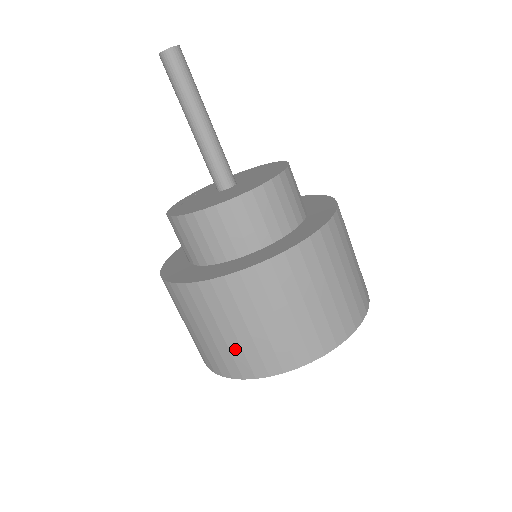
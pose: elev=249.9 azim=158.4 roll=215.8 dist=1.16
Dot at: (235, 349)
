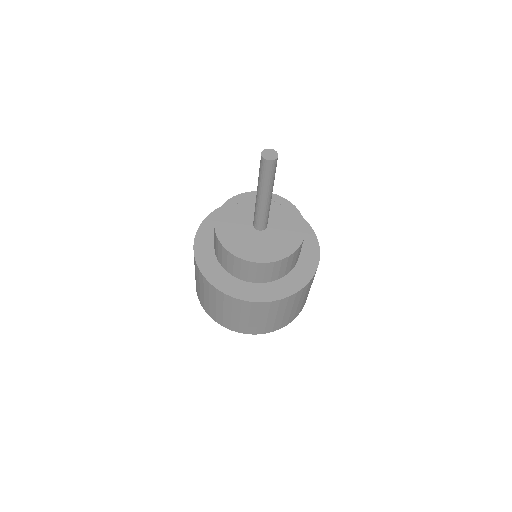
Dot at: (253, 325)
